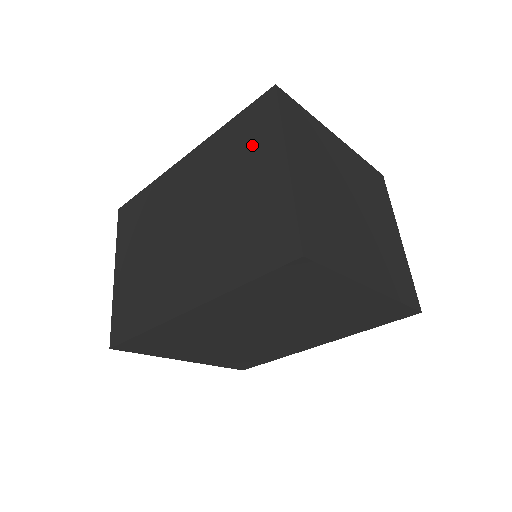
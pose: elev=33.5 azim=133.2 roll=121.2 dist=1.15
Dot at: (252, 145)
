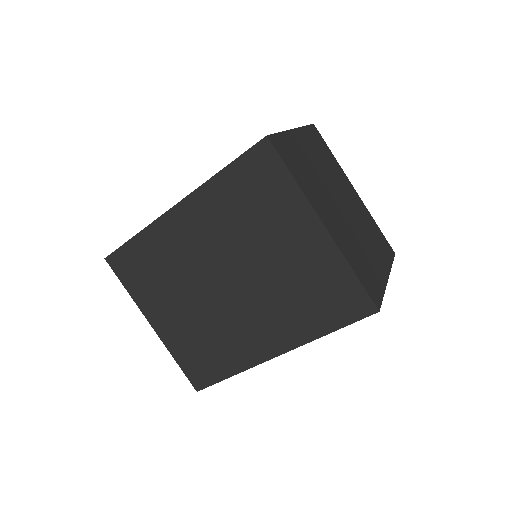
Dot at: occluded
